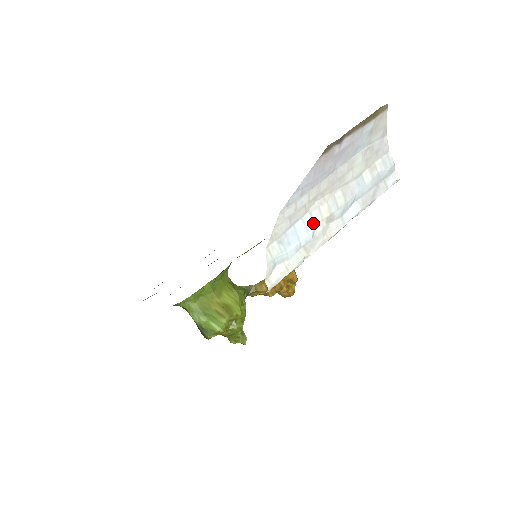
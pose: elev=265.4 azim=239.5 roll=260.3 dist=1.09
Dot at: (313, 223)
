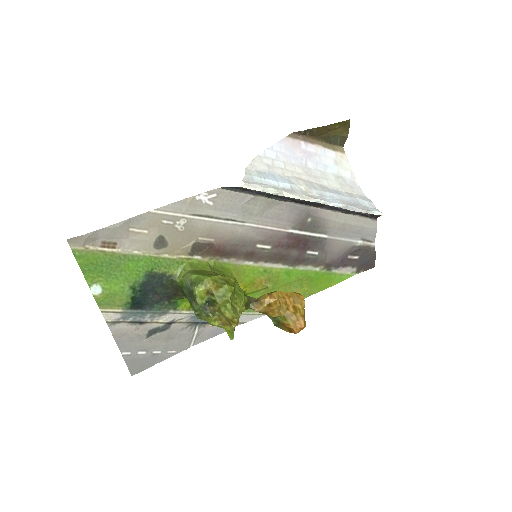
Dot at: (291, 182)
